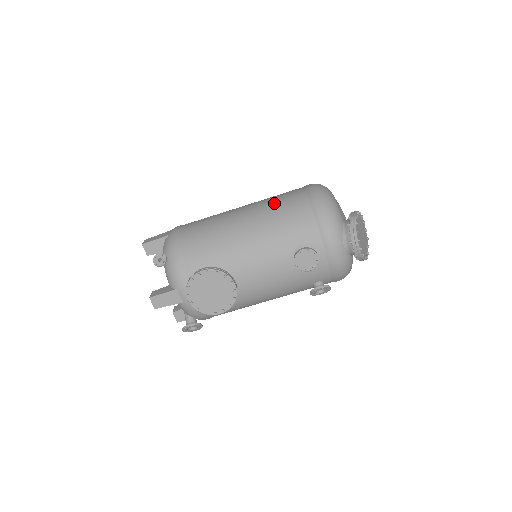
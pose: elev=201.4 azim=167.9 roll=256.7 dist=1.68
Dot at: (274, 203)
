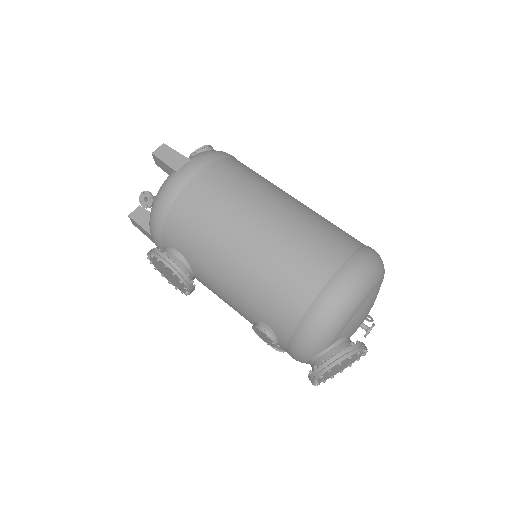
Dot at: (285, 259)
